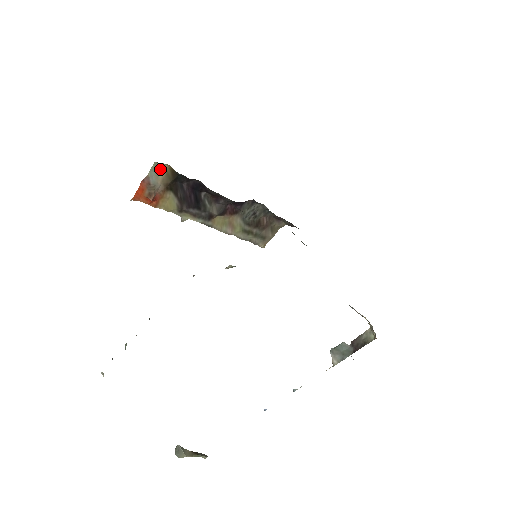
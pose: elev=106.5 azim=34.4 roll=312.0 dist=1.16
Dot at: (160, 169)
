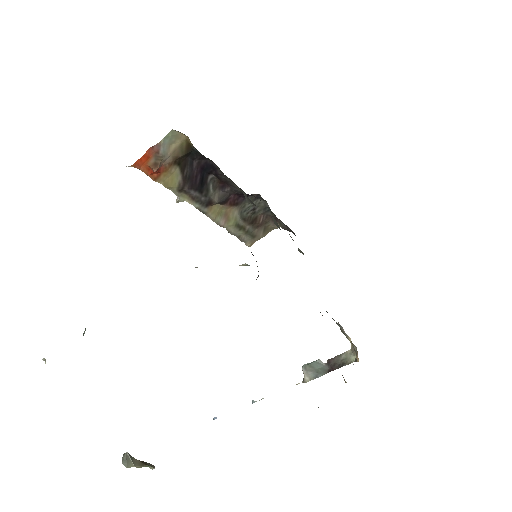
Dot at: (176, 139)
